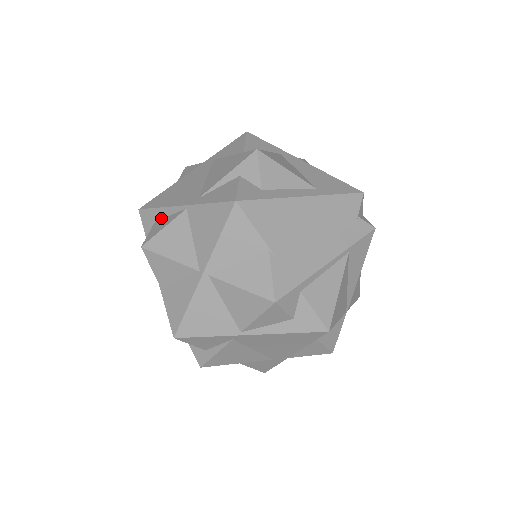
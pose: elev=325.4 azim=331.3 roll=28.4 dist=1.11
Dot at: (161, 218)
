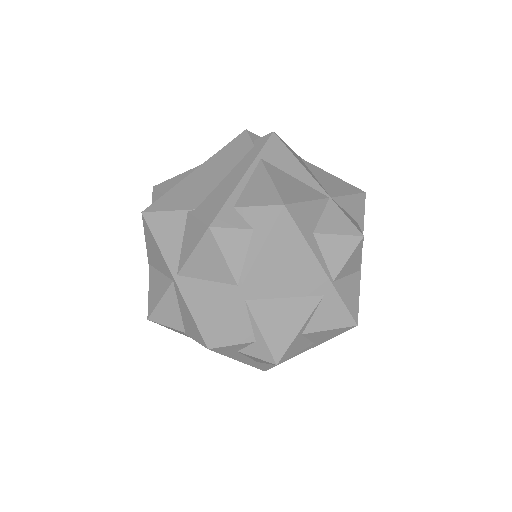
Dot at: occluded
